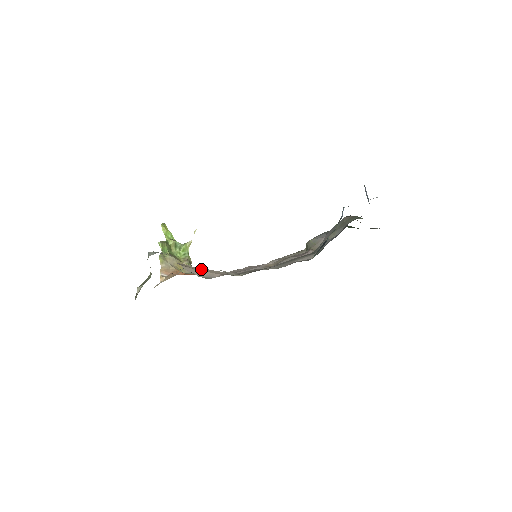
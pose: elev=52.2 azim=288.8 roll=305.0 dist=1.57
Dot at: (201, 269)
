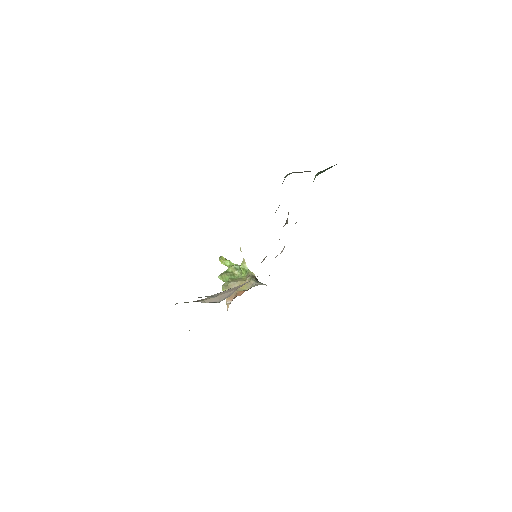
Dot at: (227, 291)
